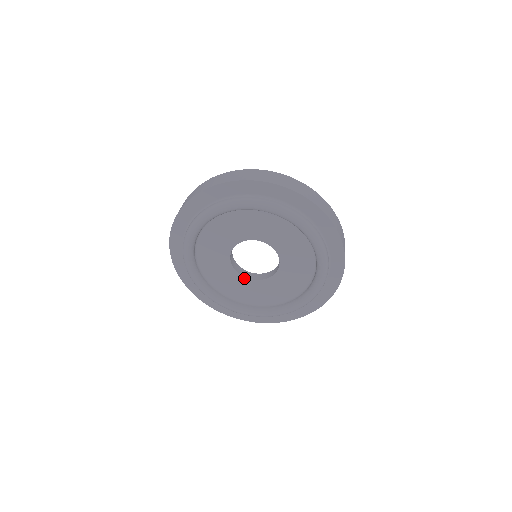
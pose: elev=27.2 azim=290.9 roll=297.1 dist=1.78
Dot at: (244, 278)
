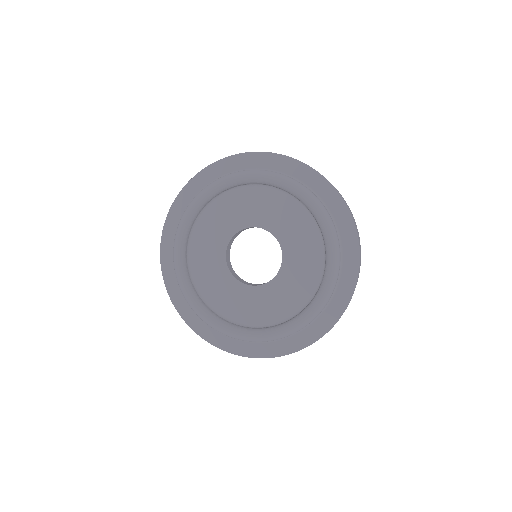
Dot at: (270, 283)
